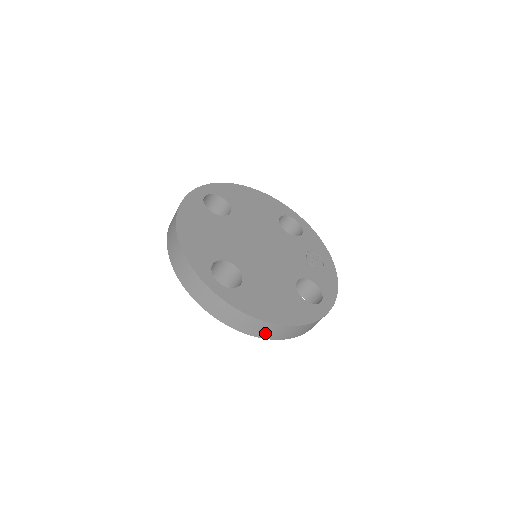
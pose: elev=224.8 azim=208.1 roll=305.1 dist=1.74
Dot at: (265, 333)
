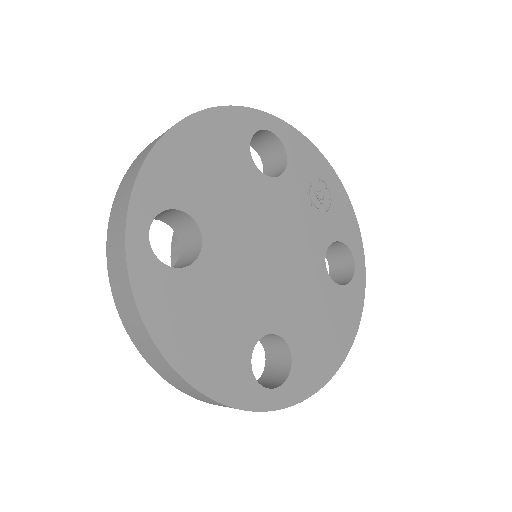
Dot at: occluded
